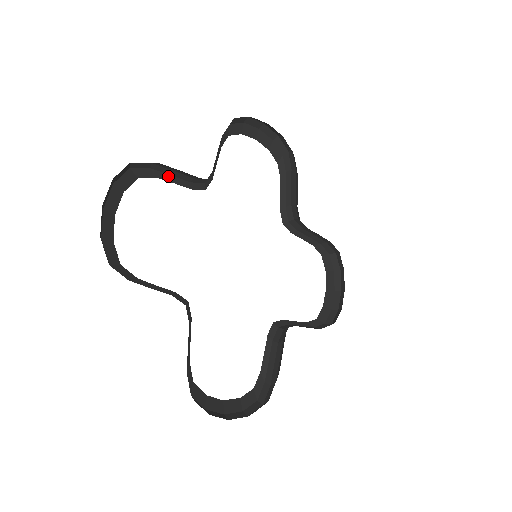
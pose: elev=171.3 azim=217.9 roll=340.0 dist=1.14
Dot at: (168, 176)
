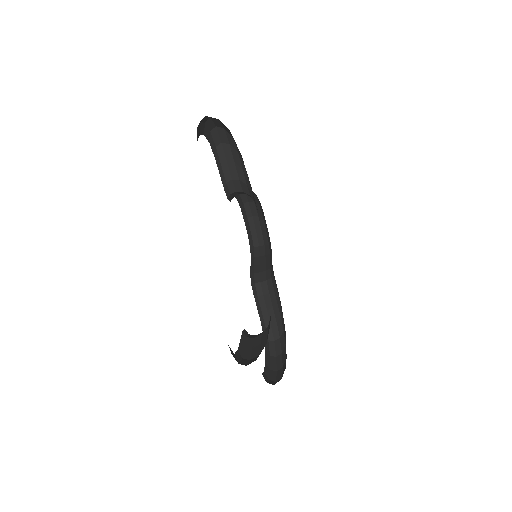
Dot at: (219, 164)
